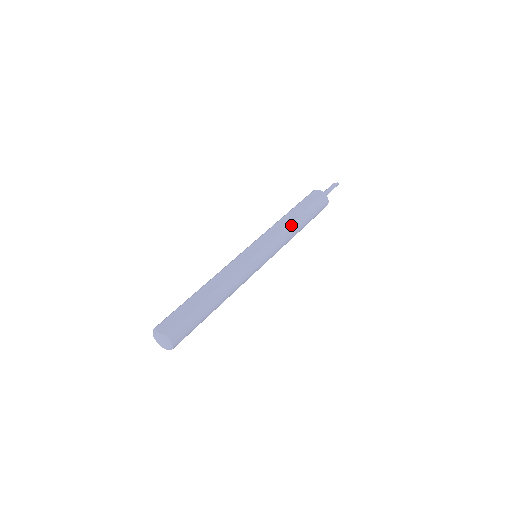
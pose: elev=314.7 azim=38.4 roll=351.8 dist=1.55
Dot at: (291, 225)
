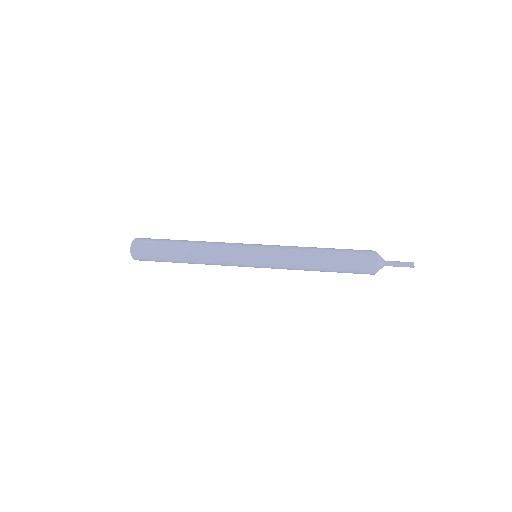
Dot at: (306, 264)
